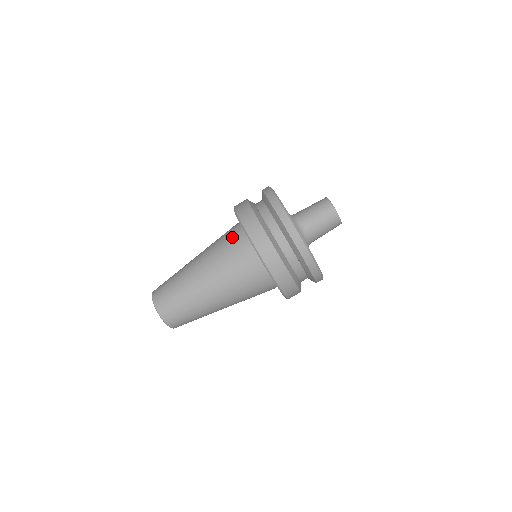
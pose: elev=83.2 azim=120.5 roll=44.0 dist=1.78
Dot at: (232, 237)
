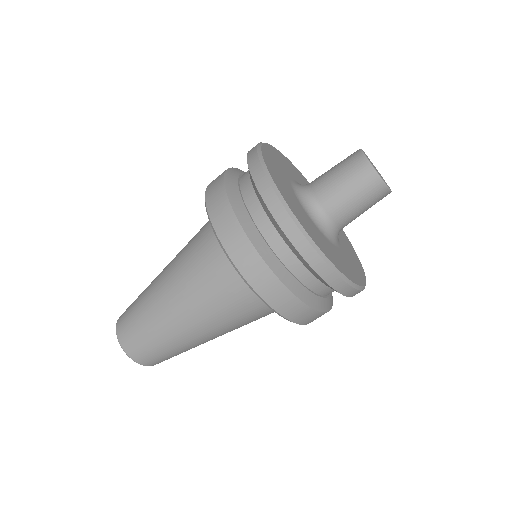
Dot at: (220, 268)
